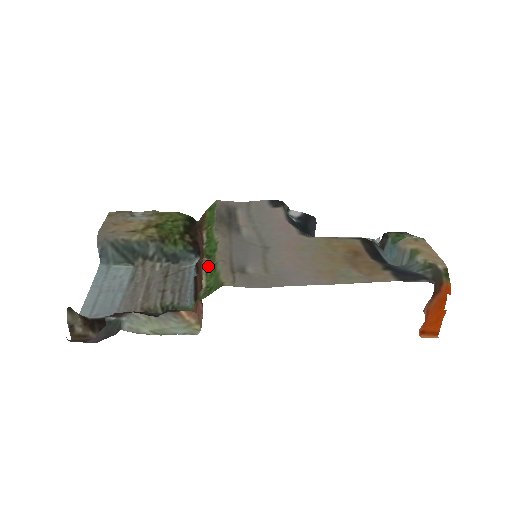
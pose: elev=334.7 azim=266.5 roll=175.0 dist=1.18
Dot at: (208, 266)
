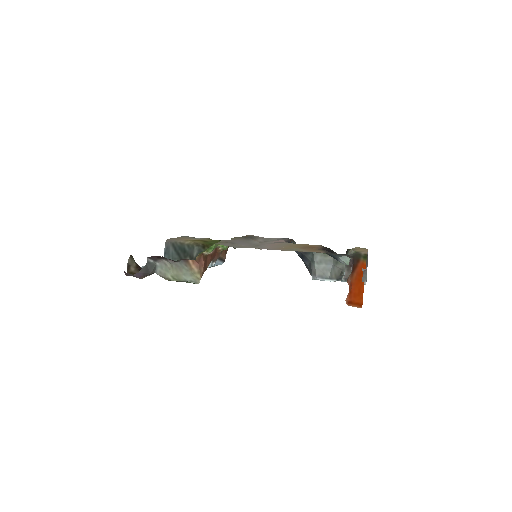
Dot at: occluded
